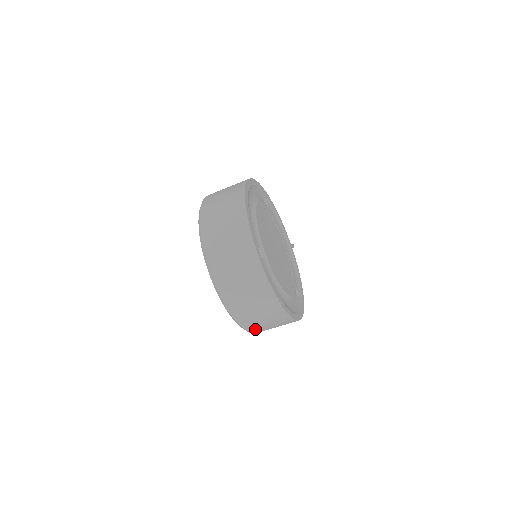
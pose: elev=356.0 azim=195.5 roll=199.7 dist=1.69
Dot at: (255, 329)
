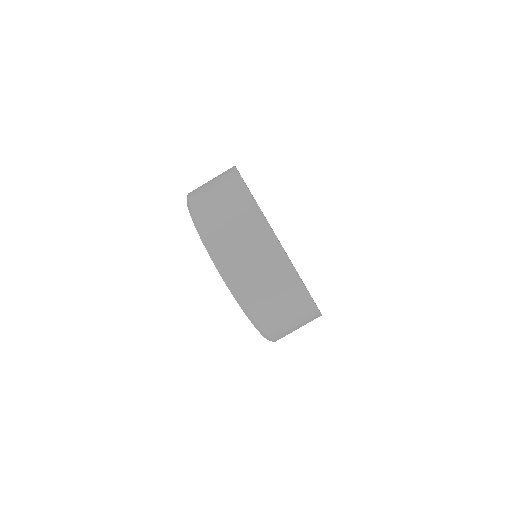
Dot at: (257, 307)
